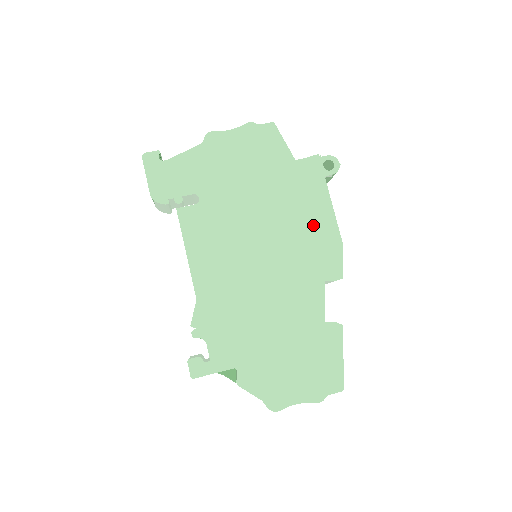
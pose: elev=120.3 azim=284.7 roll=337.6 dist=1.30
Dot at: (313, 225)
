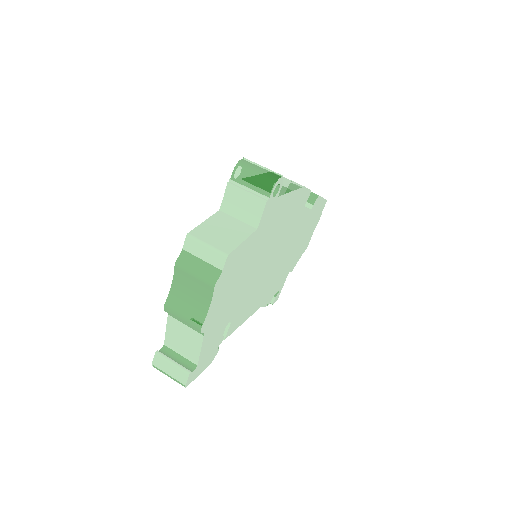
Dot at: (287, 214)
